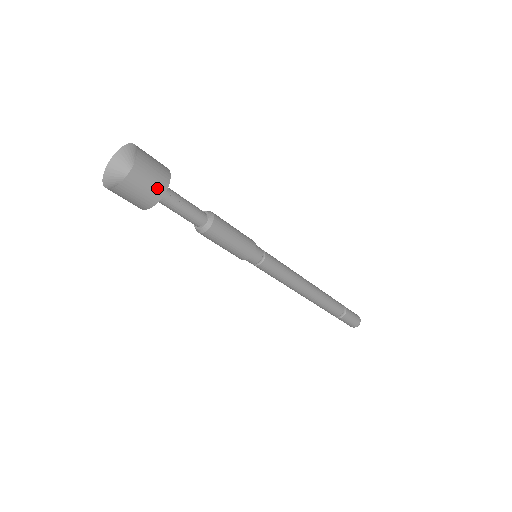
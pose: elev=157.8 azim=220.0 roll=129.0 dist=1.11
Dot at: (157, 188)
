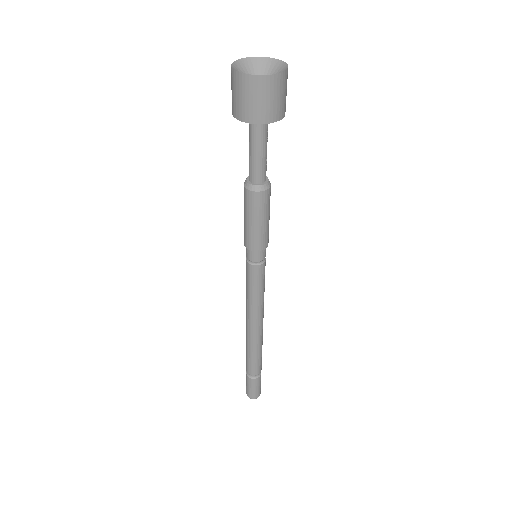
Dot at: (285, 105)
